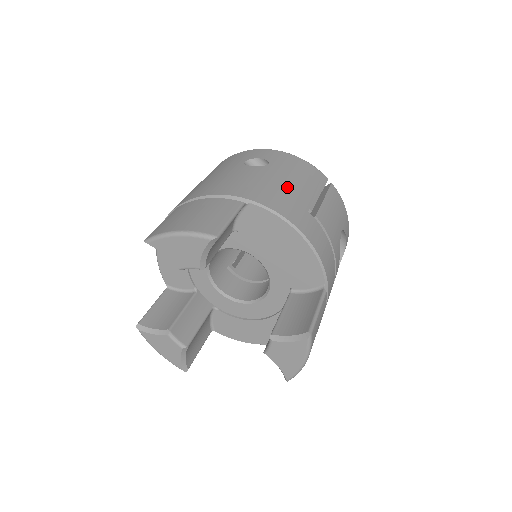
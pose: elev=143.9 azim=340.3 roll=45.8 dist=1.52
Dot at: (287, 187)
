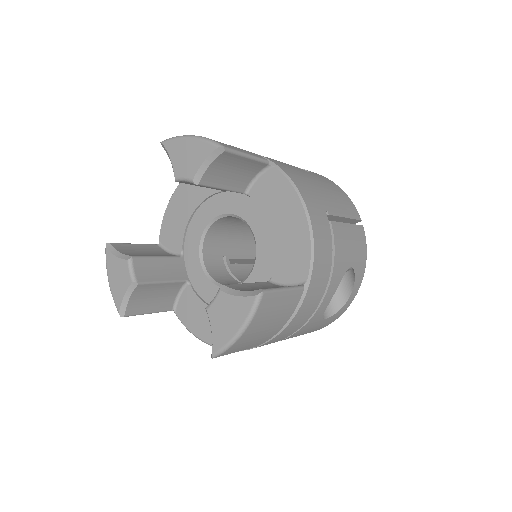
Dot at: (317, 186)
